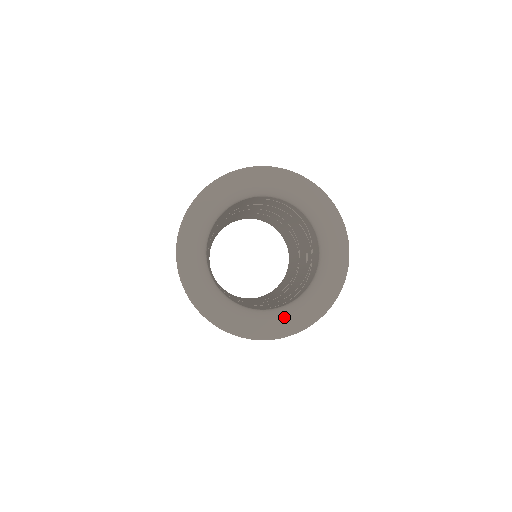
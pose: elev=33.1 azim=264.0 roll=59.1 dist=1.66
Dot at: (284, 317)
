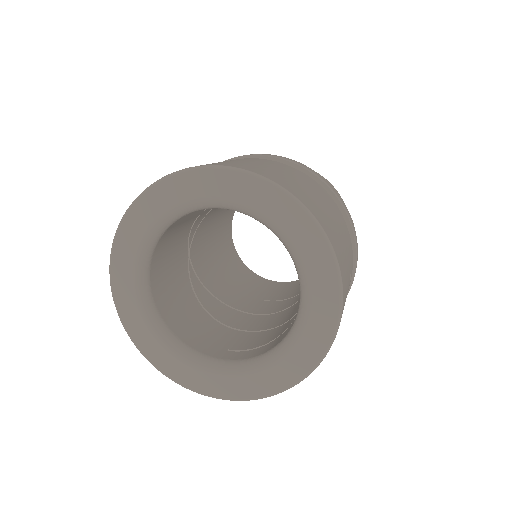
Dot at: (246, 377)
